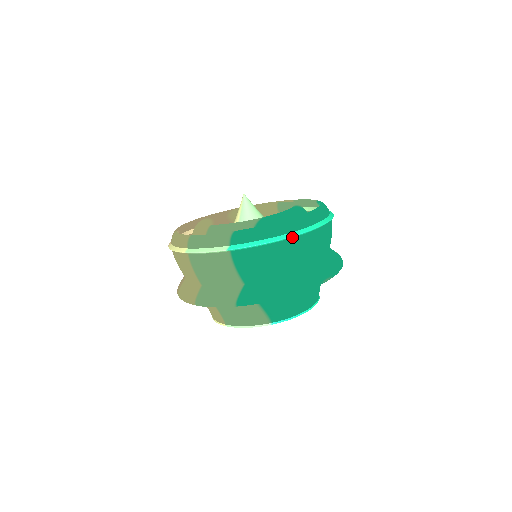
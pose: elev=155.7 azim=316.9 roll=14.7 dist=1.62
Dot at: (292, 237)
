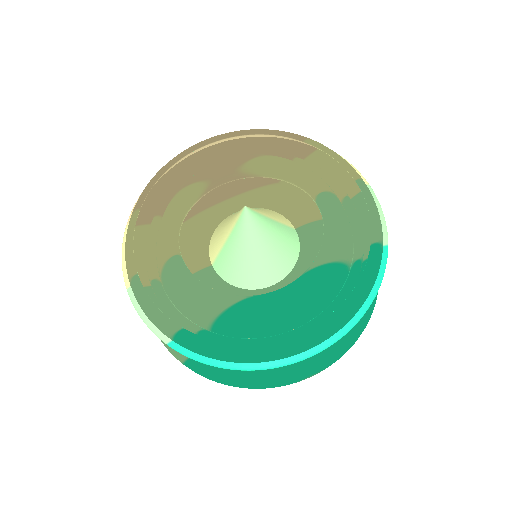
Dot at: (262, 367)
